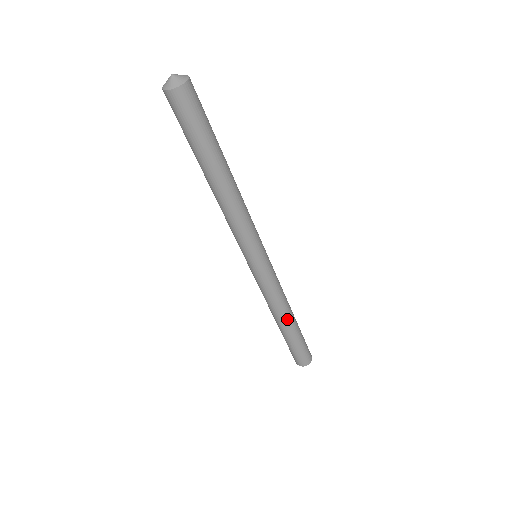
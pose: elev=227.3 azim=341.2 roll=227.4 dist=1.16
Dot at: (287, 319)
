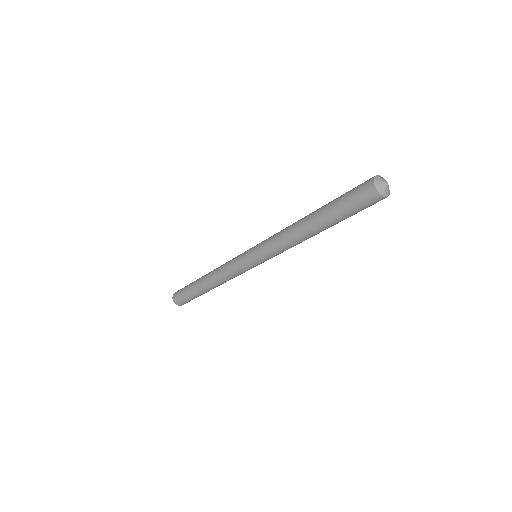
Dot at: occluded
